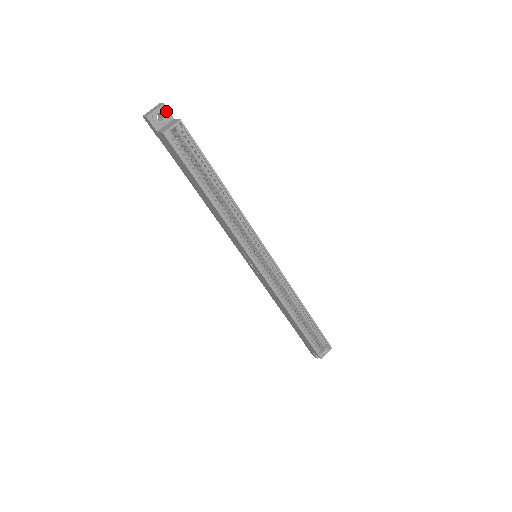
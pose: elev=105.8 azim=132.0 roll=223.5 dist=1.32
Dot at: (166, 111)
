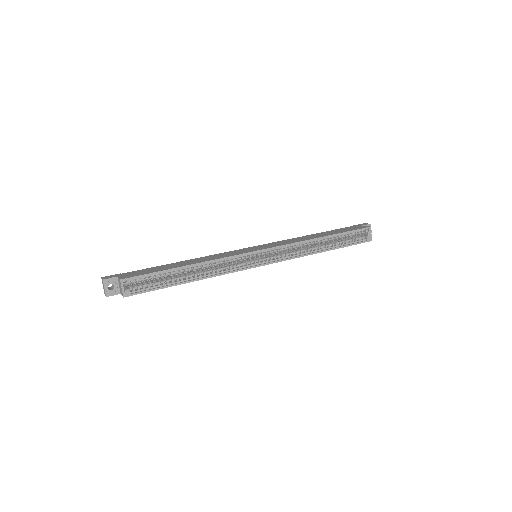
Dot at: (109, 280)
